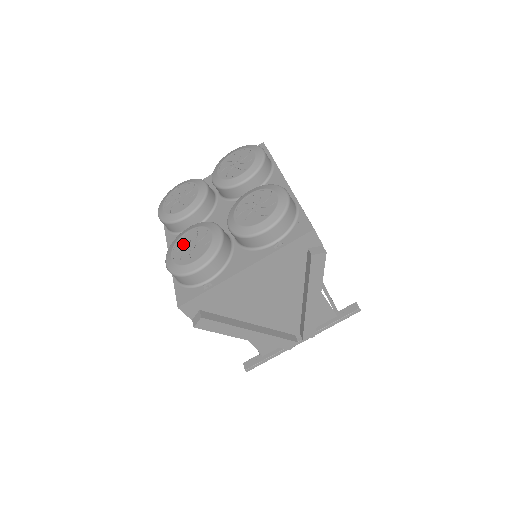
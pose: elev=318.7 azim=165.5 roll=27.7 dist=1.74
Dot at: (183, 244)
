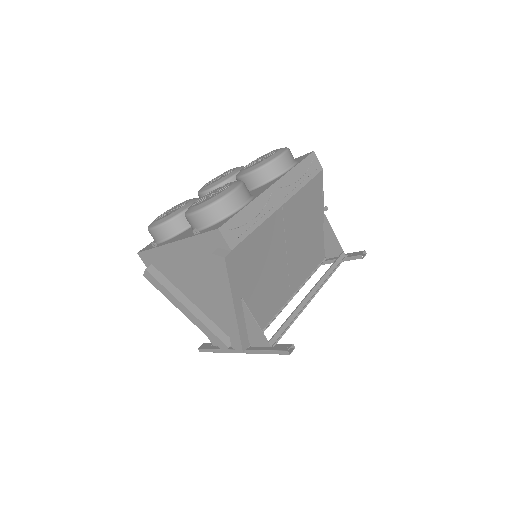
Dot at: (173, 208)
